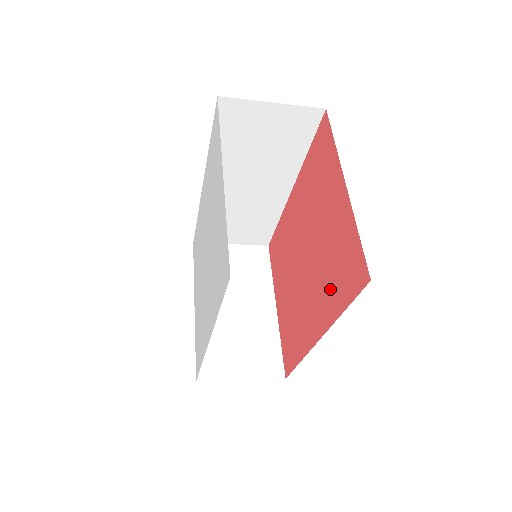
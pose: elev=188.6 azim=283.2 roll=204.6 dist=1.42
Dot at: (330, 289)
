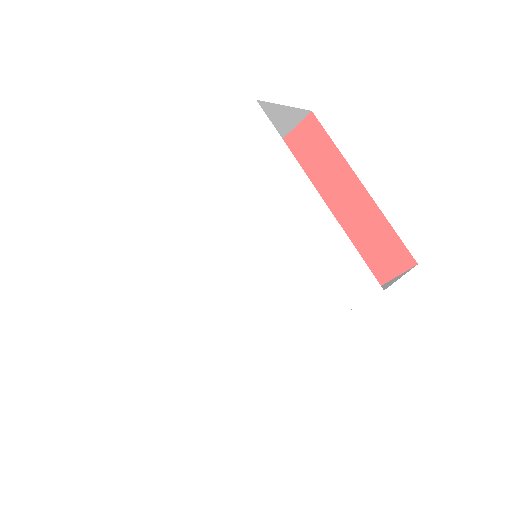
Dot at: occluded
